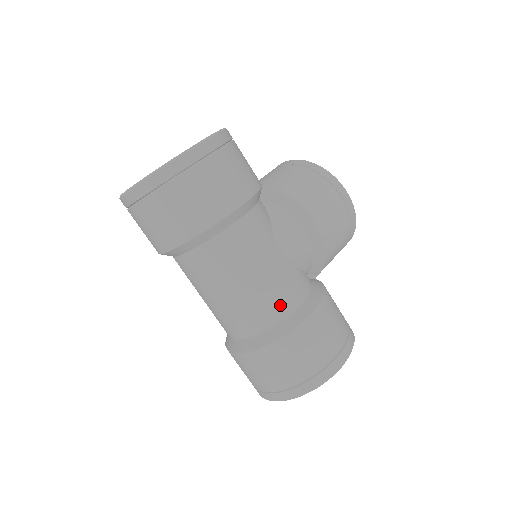
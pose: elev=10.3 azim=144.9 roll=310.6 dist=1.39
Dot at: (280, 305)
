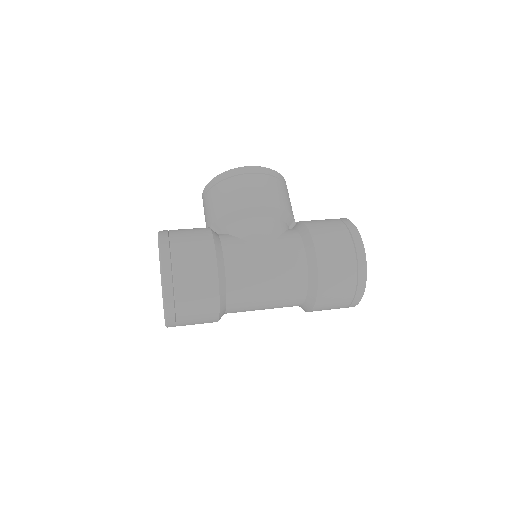
Dot at: (297, 265)
